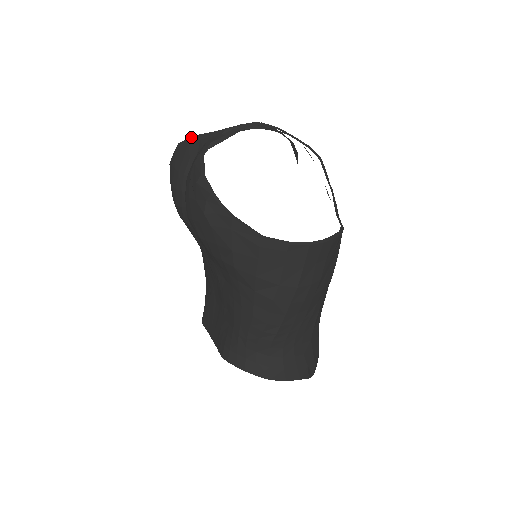
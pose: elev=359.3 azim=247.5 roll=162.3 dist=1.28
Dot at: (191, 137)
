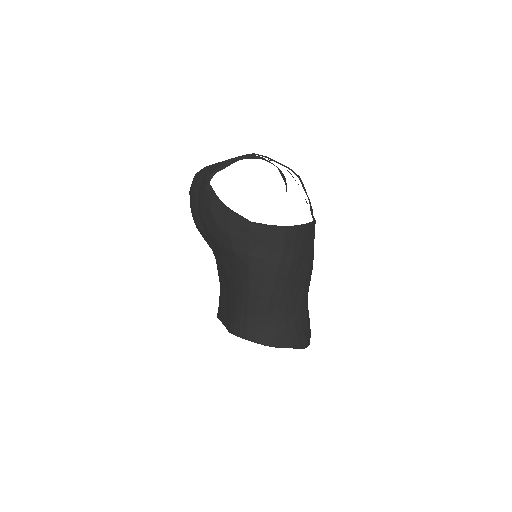
Dot at: (204, 168)
